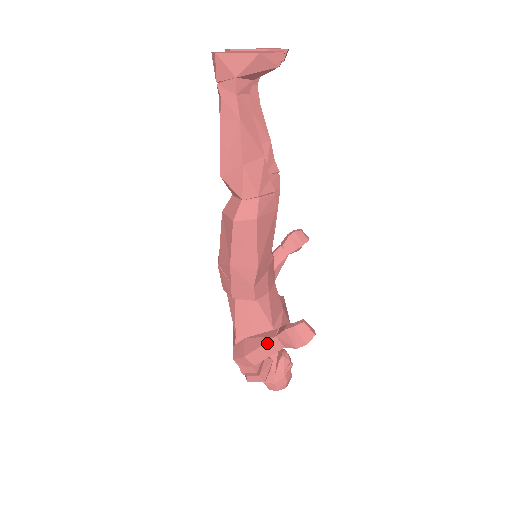
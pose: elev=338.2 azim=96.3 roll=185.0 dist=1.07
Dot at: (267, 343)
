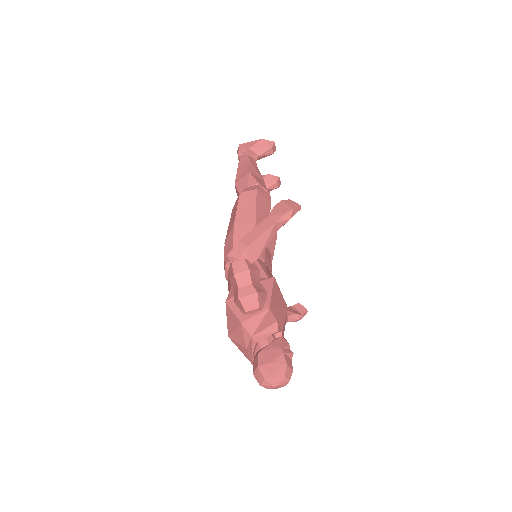
Dot at: (260, 224)
